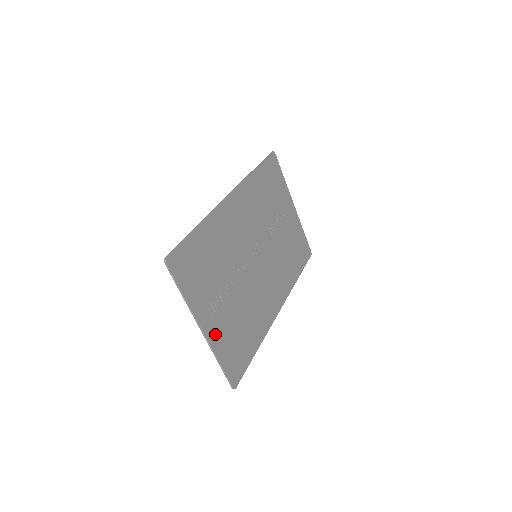
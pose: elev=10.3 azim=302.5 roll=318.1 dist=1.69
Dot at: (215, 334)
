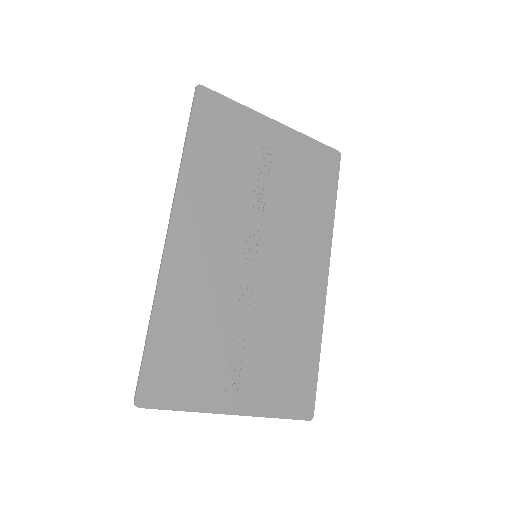
Dot at: (253, 400)
